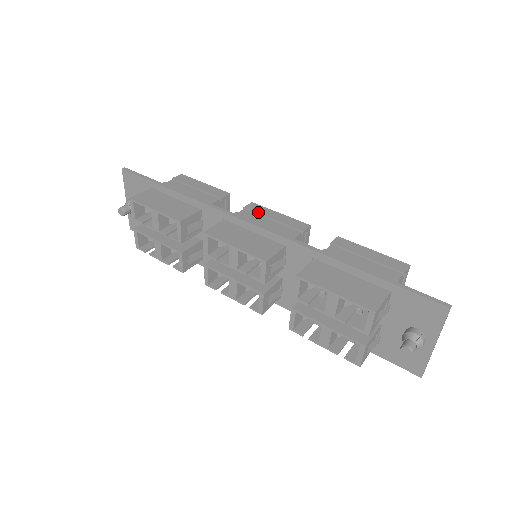
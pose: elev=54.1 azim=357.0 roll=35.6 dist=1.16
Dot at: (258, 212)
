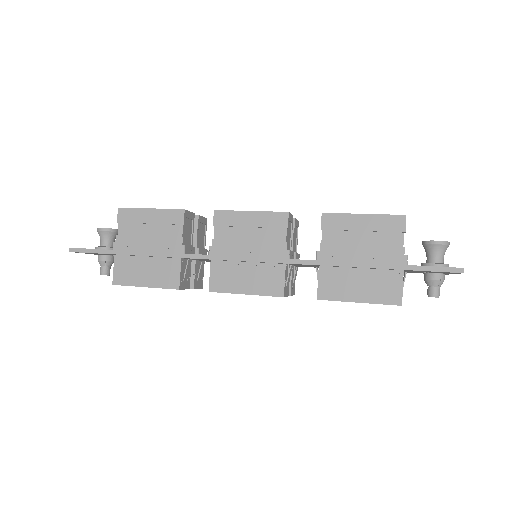
Dot at: (230, 225)
